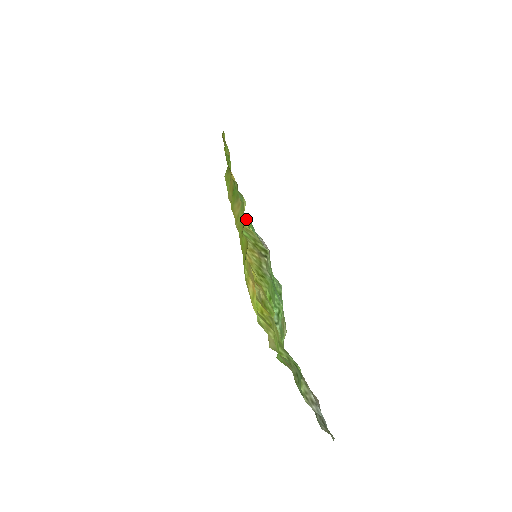
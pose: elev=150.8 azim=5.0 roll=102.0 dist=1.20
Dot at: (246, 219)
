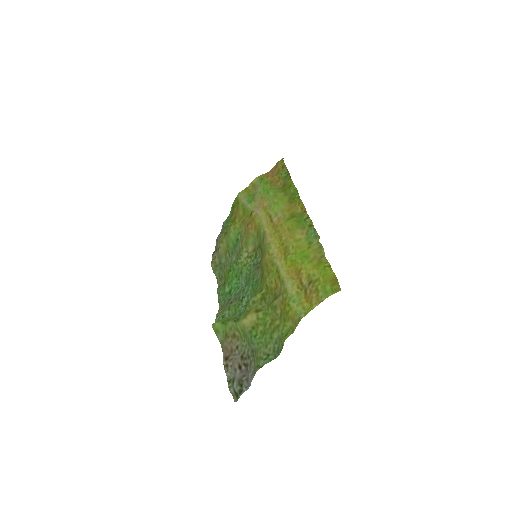
Dot at: (235, 214)
